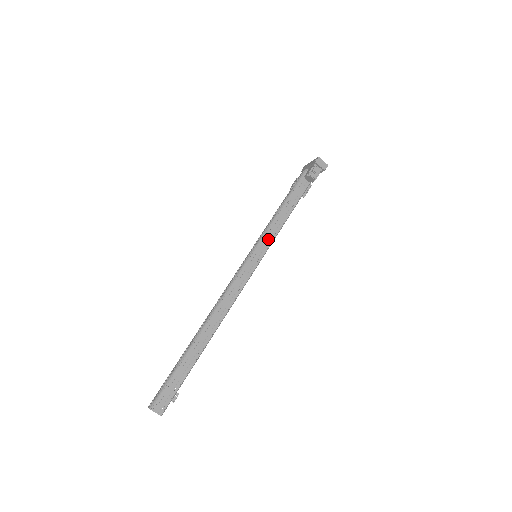
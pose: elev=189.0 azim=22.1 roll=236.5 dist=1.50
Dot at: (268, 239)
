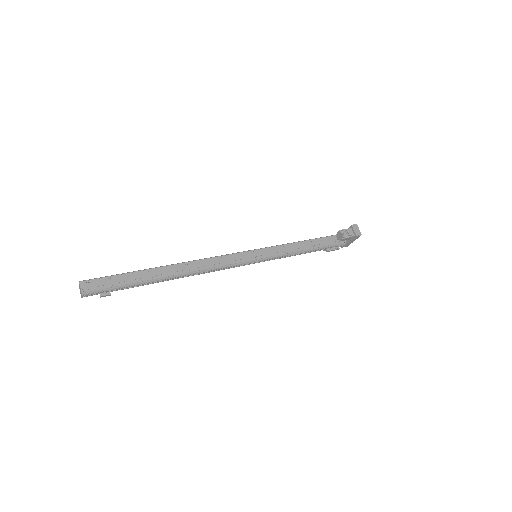
Dot at: (275, 251)
